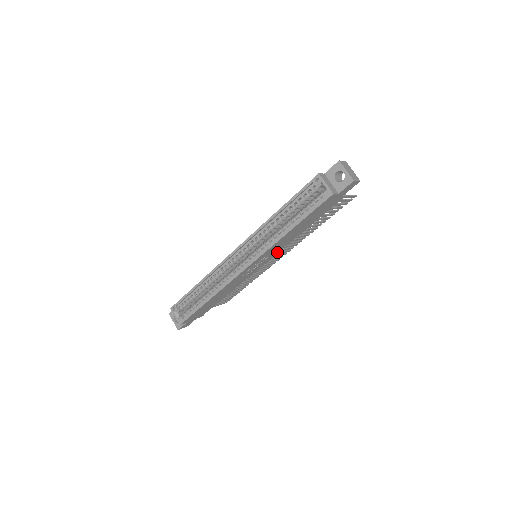
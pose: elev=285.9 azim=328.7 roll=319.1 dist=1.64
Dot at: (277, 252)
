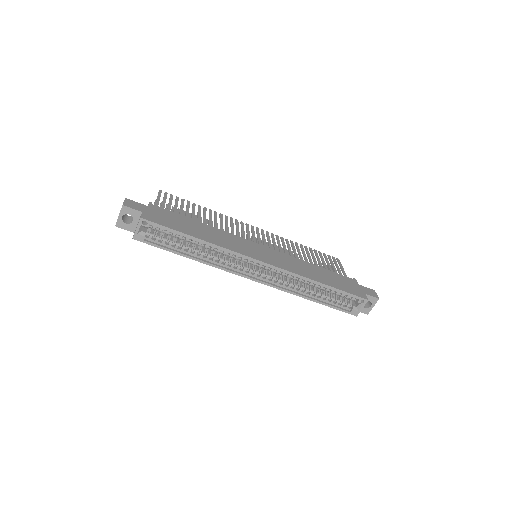
Dot at: occluded
